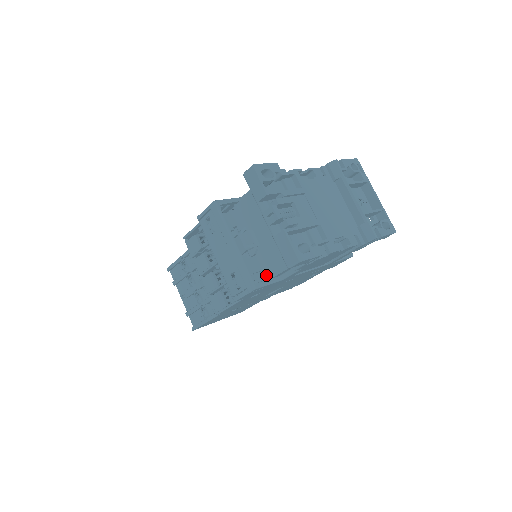
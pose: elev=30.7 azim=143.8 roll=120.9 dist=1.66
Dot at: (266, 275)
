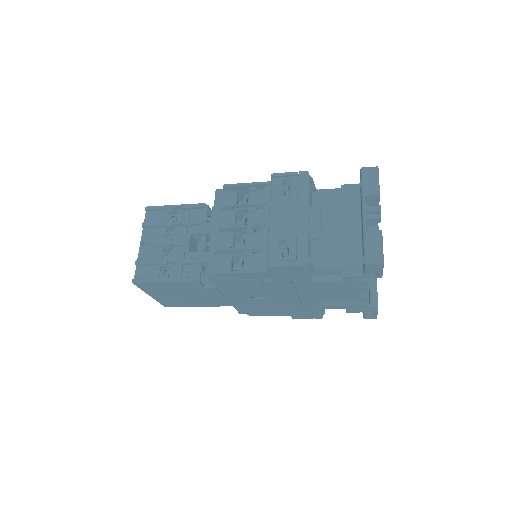
Dot at: occluded
